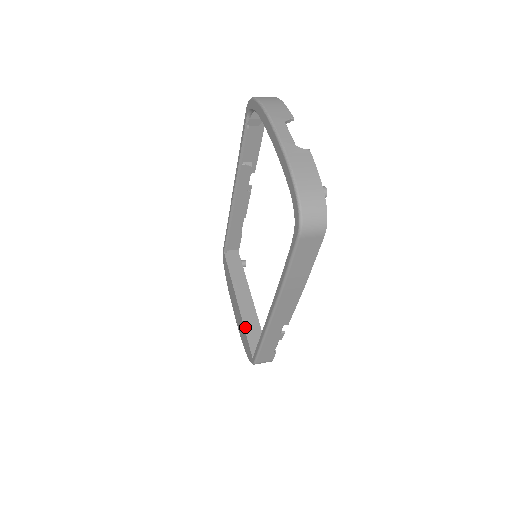
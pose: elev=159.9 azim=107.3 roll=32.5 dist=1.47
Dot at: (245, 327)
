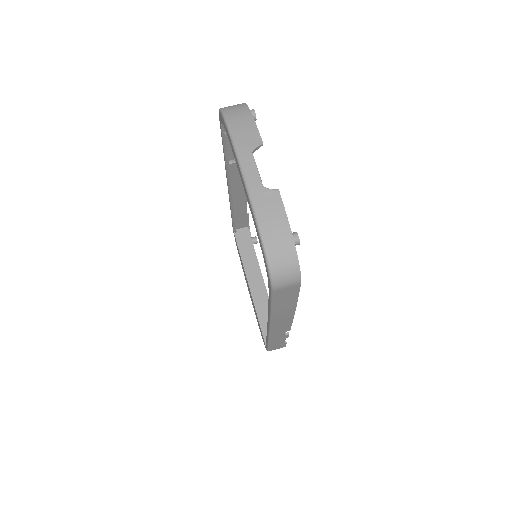
Dot at: (257, 314)
